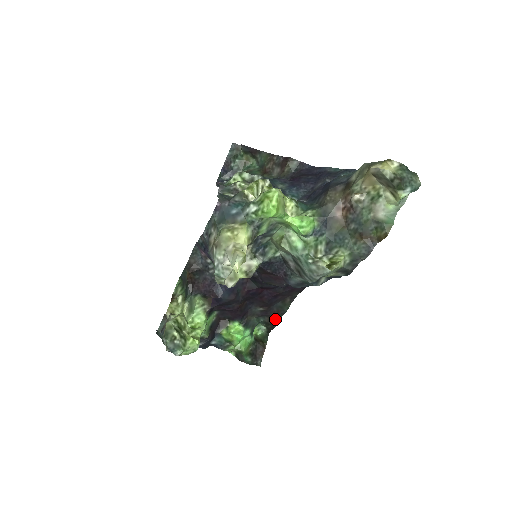
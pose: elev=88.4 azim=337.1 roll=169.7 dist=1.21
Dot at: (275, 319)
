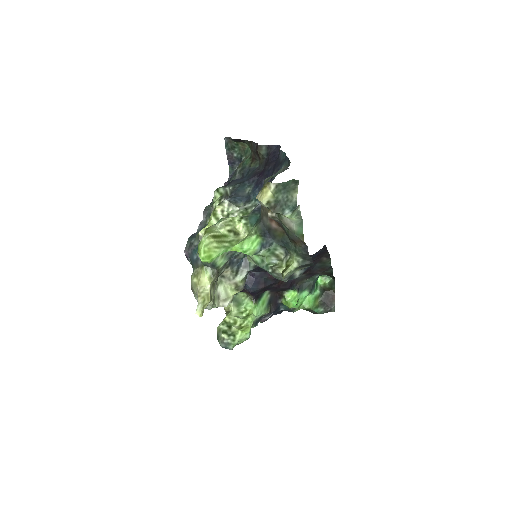
Dot at: (328, 271)
